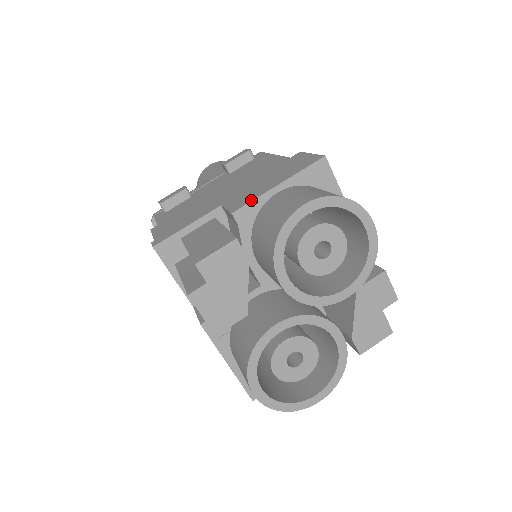
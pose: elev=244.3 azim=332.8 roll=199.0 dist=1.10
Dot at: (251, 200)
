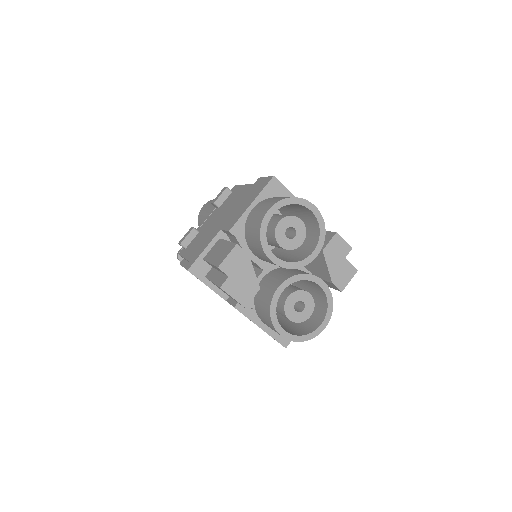
Dot at: (238, 219)
